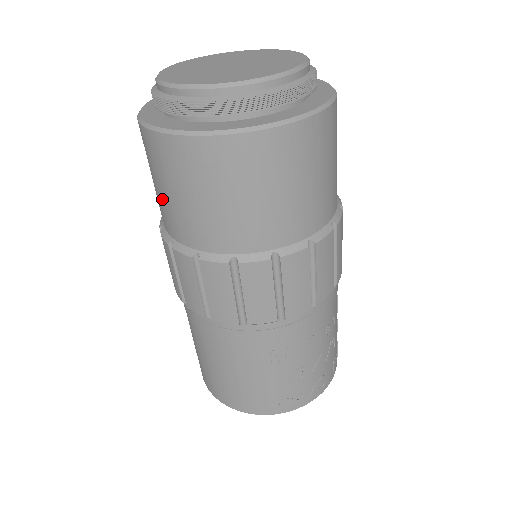
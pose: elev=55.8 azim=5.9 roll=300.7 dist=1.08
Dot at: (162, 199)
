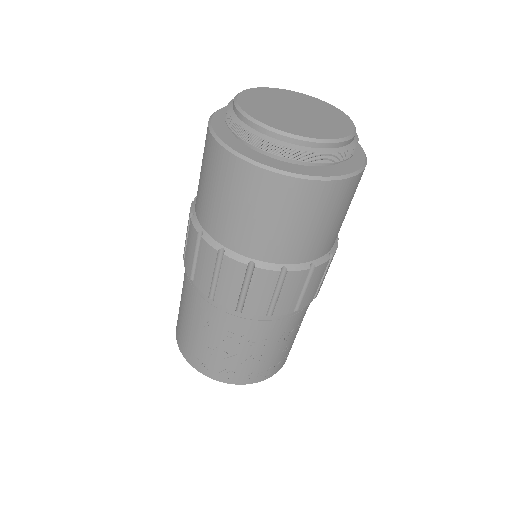
Dot at: occluded
